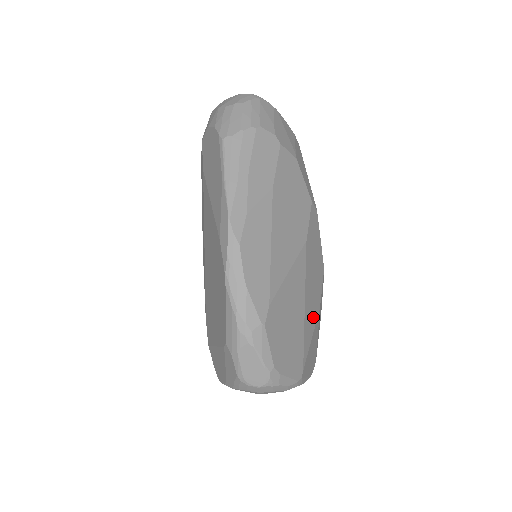
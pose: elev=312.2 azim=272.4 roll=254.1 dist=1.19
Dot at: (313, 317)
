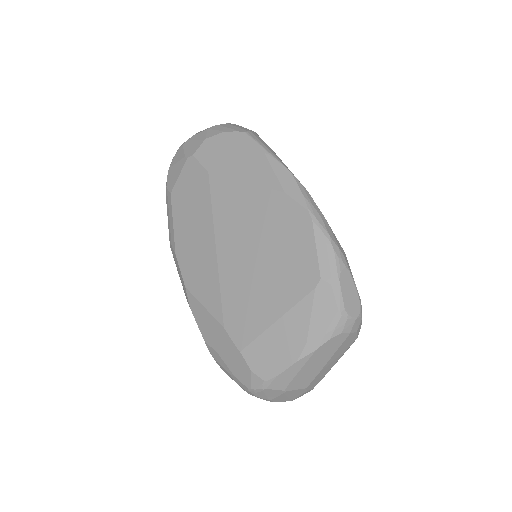
Dot at: occluded
